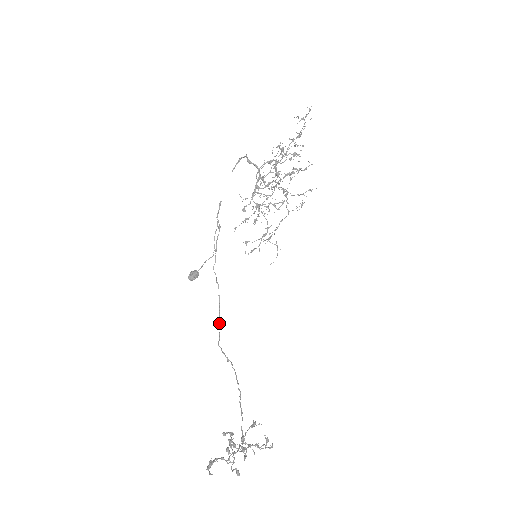
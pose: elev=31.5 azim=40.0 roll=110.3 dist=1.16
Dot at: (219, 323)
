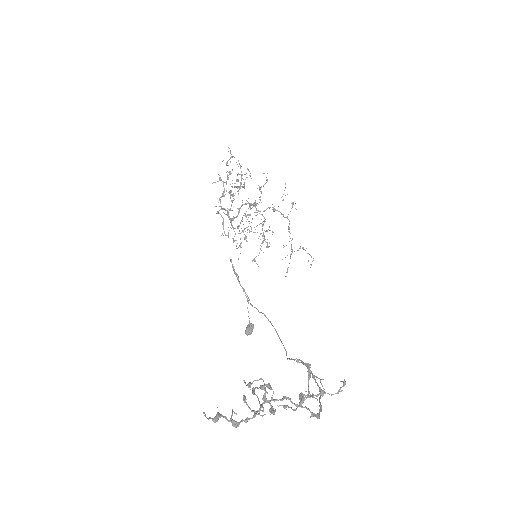
Dot at: (281, 342)
